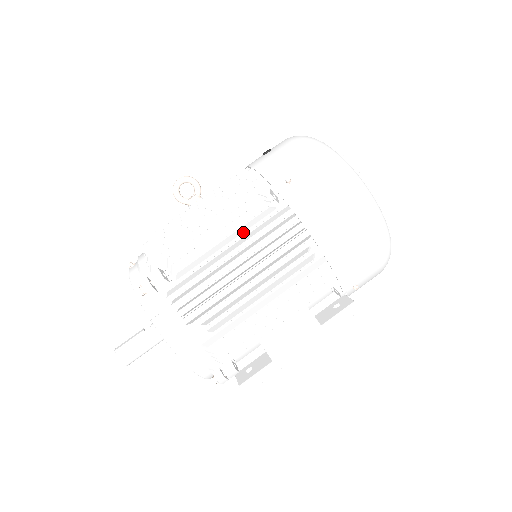
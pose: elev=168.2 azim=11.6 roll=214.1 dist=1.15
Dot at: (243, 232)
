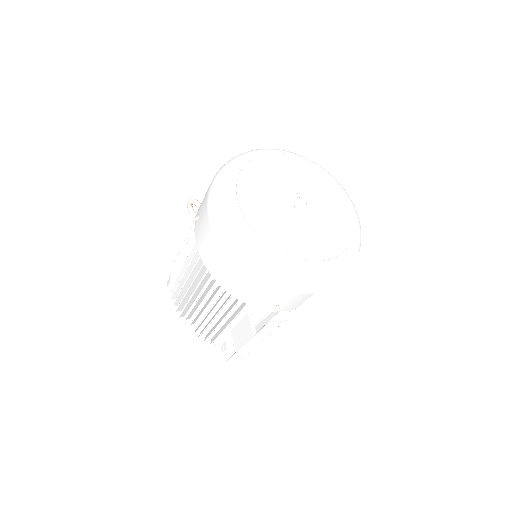
Dot at: occluded
